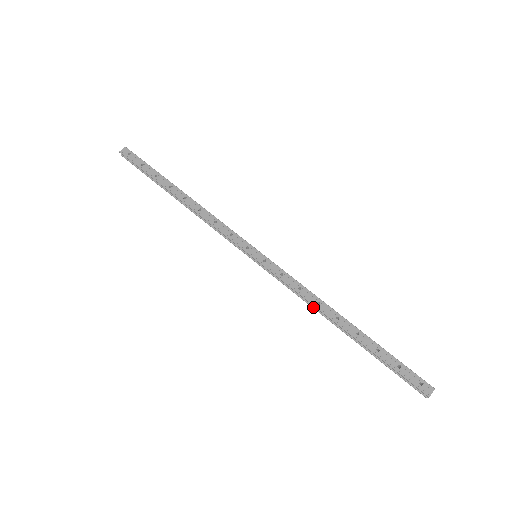
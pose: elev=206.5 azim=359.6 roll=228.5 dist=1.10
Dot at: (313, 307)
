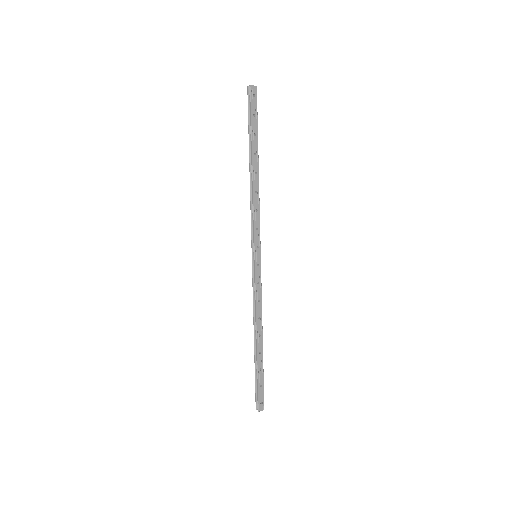
Dot at: (254, 316)
